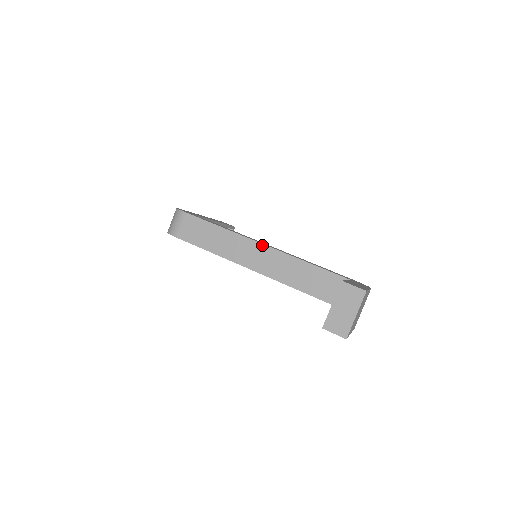
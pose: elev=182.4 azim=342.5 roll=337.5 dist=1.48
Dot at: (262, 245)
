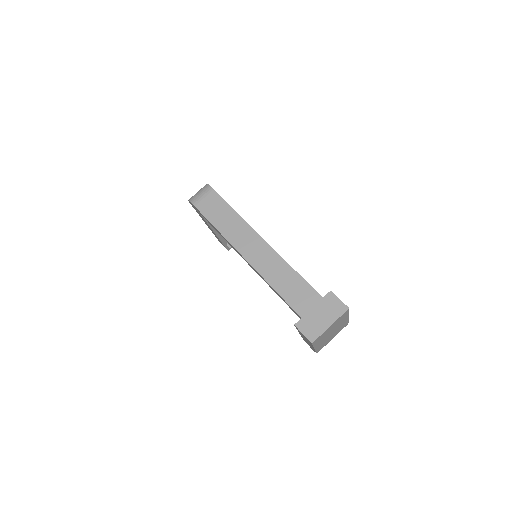
Dot at: (268, 245)
